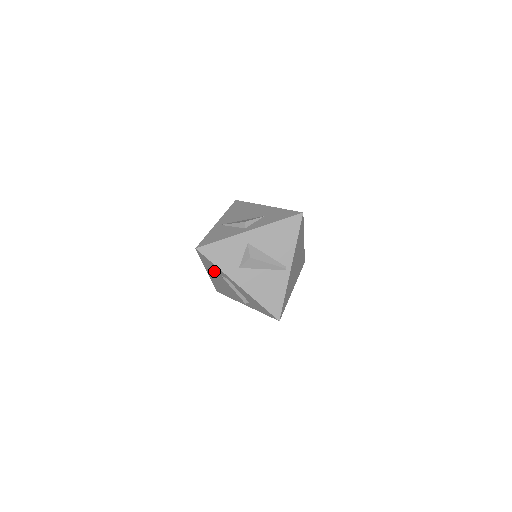
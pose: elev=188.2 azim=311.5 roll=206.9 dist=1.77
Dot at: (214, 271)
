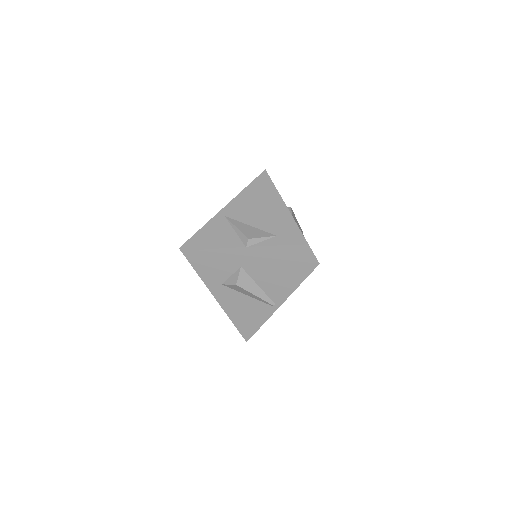
Dot at: occluded
